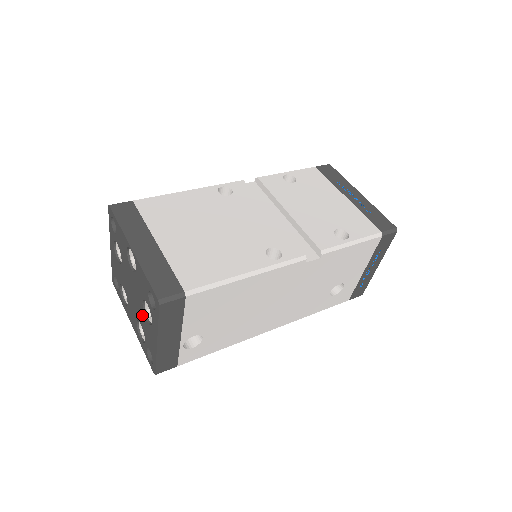
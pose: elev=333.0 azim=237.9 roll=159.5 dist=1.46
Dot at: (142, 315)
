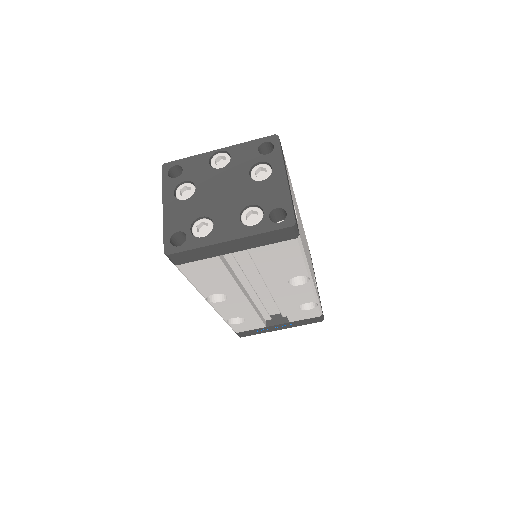
Dot at: (251, 188)
